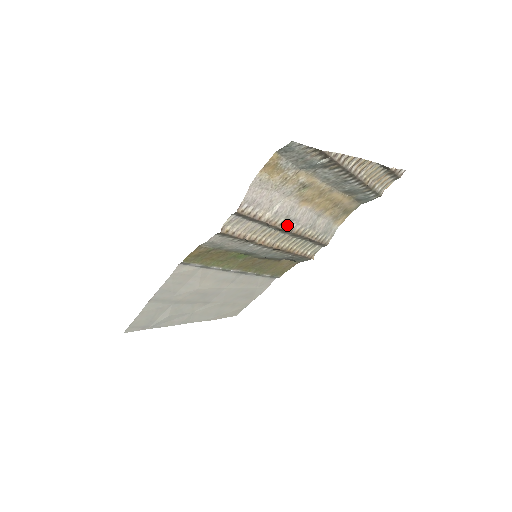
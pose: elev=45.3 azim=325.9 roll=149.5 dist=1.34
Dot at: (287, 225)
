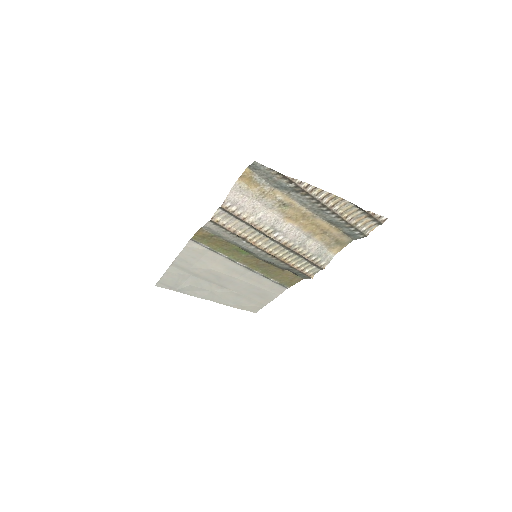
Dot at: (274, 234)
